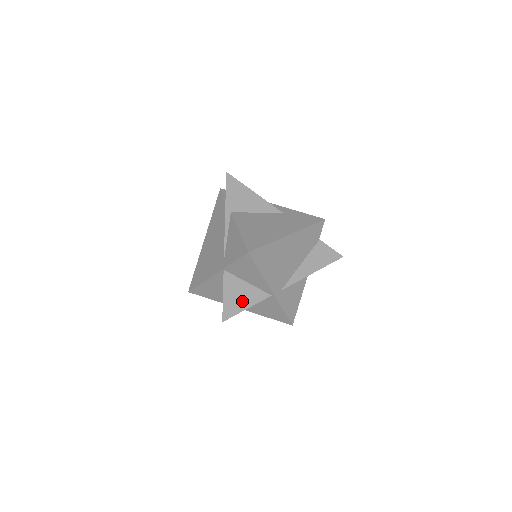
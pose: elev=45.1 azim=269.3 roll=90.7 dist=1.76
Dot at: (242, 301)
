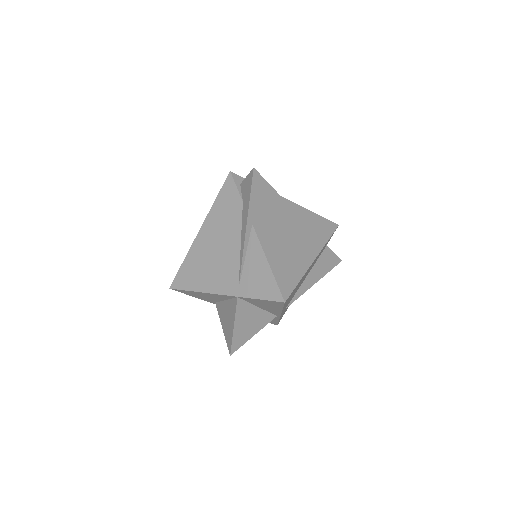
Dot at: (250, 328)
